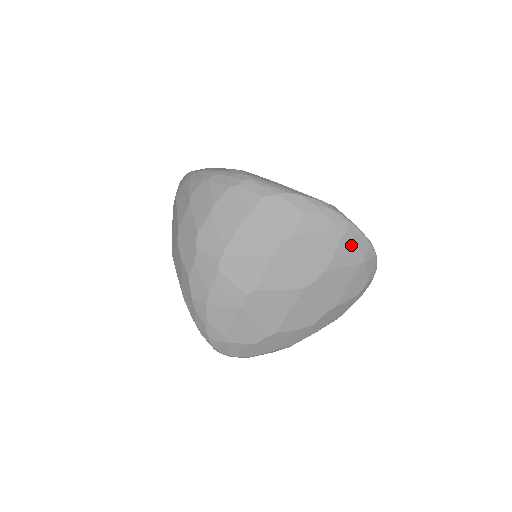
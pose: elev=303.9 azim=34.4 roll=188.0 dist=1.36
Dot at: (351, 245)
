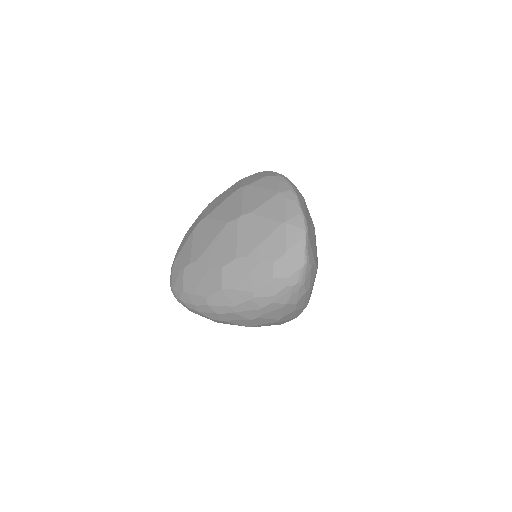
Dot at: (281, 204)
